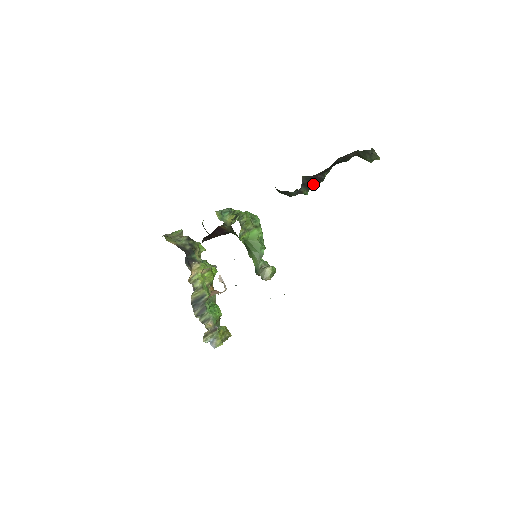
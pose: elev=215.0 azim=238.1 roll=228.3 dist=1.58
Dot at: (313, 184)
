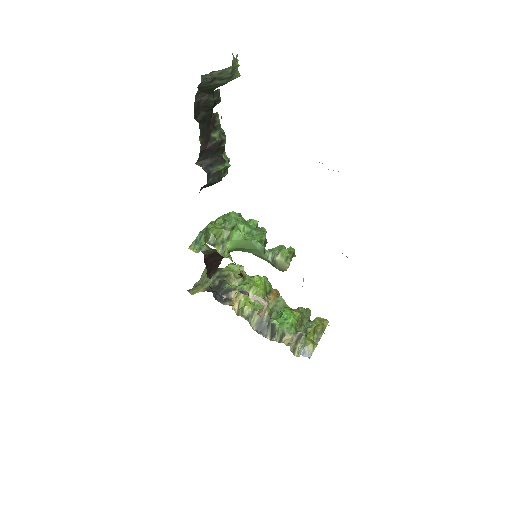
Dot at: (221, 152)
